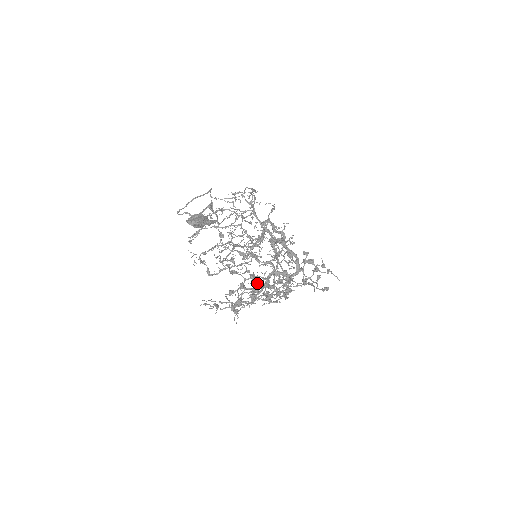
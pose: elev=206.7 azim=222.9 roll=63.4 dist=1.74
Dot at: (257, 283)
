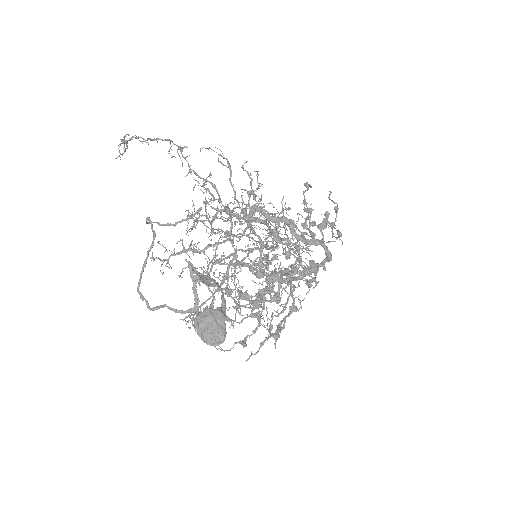
Dot at: occluded
